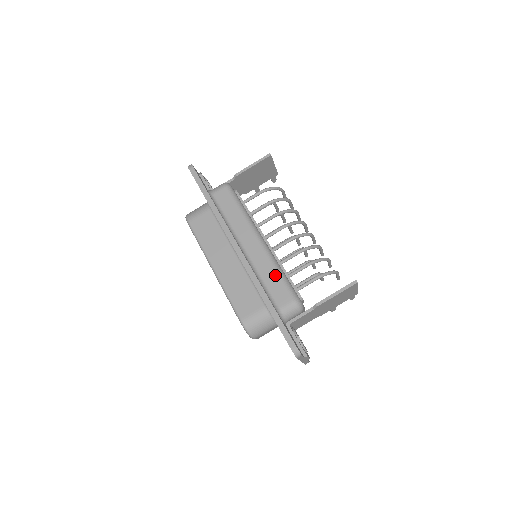
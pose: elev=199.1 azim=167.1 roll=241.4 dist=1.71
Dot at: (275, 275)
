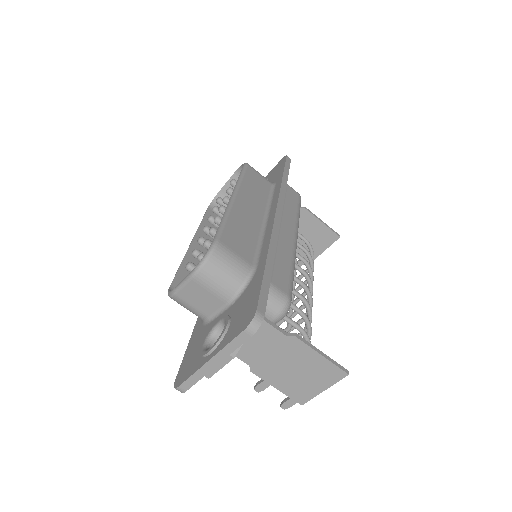
Dot at: (289, 265)
